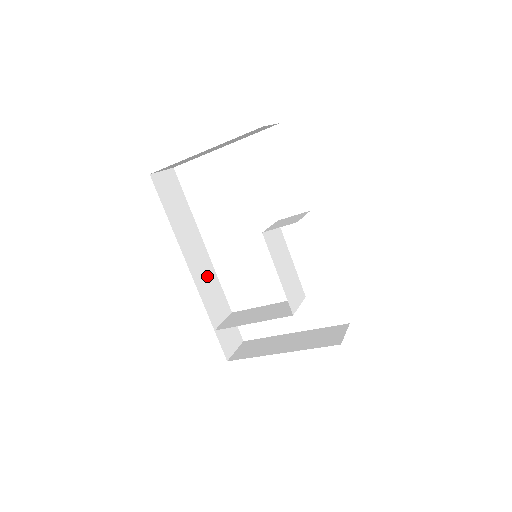
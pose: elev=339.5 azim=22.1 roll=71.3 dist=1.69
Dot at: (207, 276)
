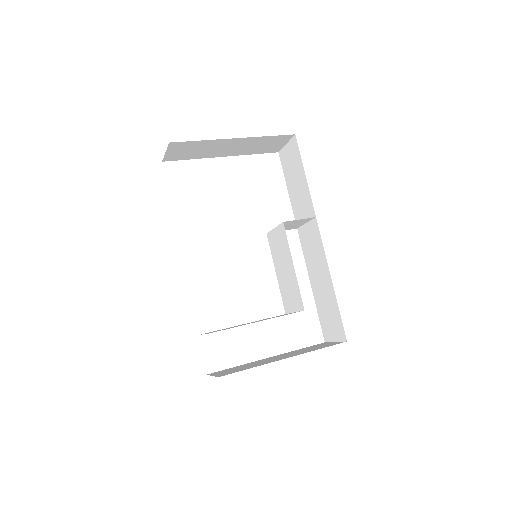
Dot at: occluded
